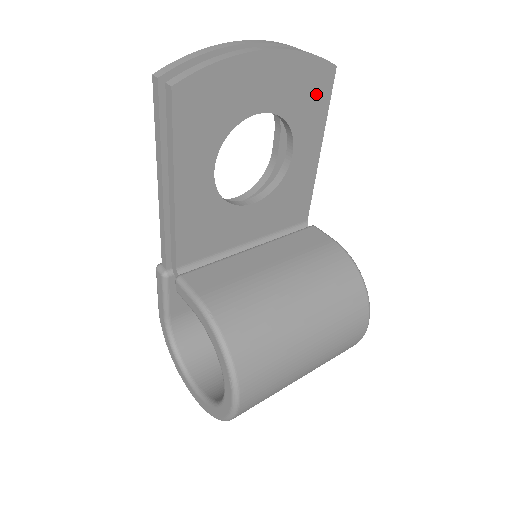
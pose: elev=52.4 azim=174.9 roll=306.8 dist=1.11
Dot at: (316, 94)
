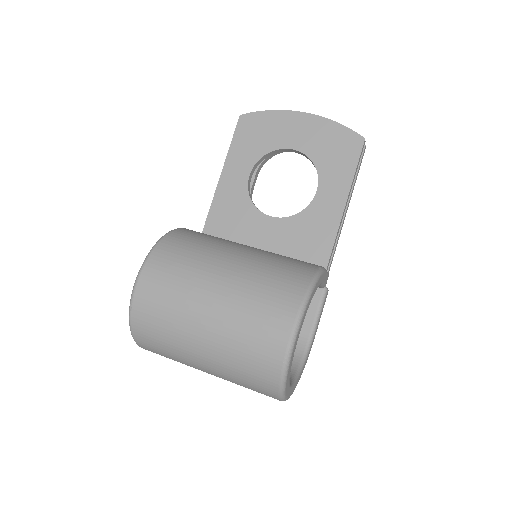
Dot at: (344, 153)
